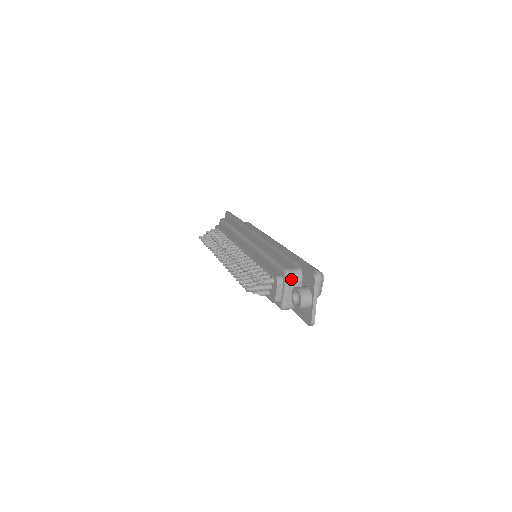
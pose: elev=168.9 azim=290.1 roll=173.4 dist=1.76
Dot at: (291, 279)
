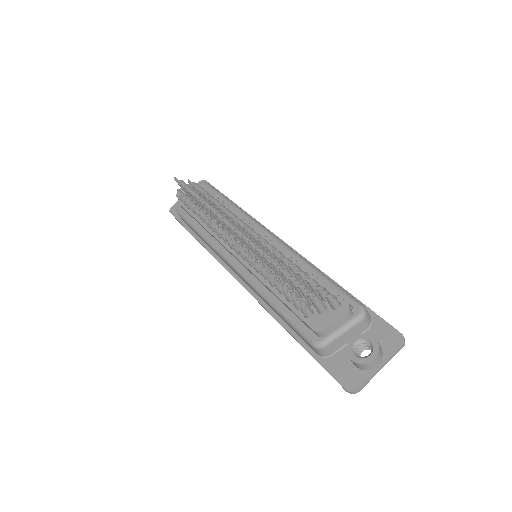
Dot at: (364, 320)
